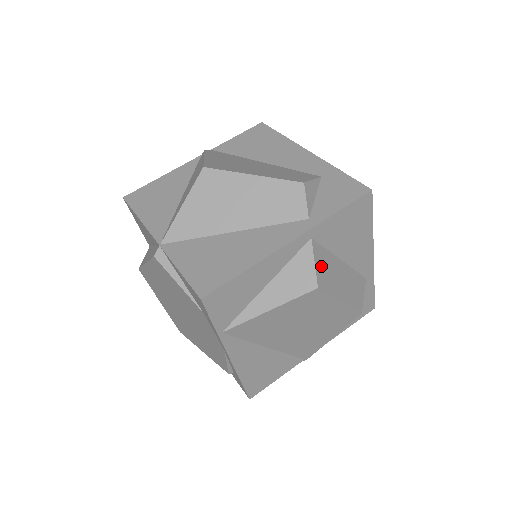
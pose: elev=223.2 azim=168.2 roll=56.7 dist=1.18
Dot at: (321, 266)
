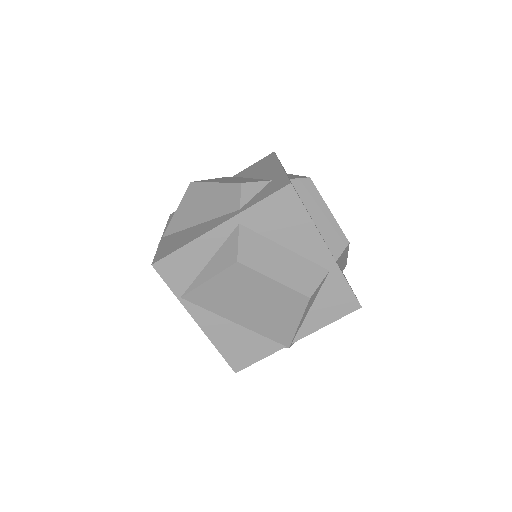
Dot at: (248, 246)
